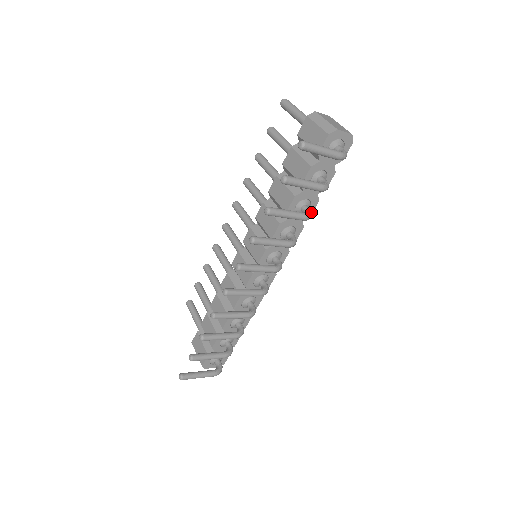
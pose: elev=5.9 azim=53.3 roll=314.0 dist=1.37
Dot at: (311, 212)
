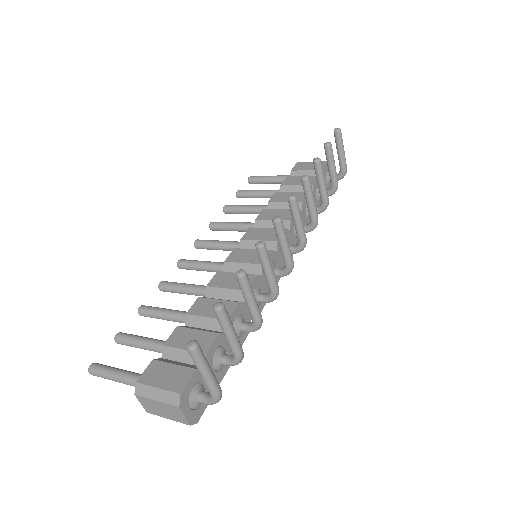
Dot at: occluded
